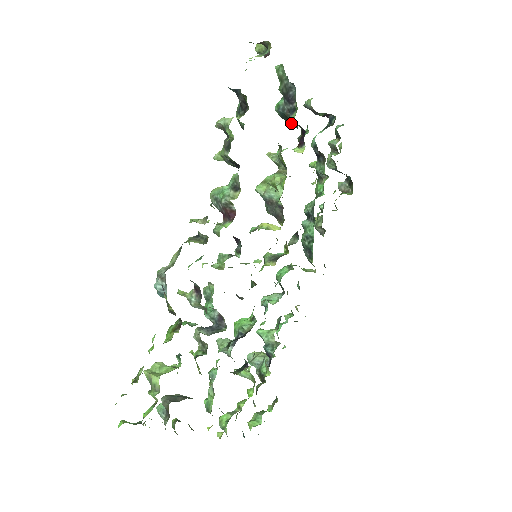
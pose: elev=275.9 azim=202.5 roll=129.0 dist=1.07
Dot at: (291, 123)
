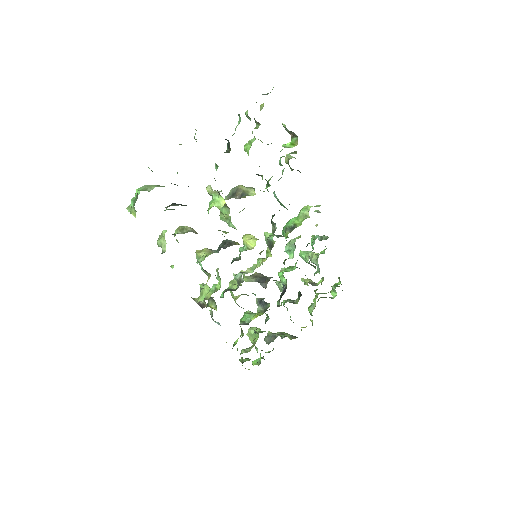
Dot at: occluded
